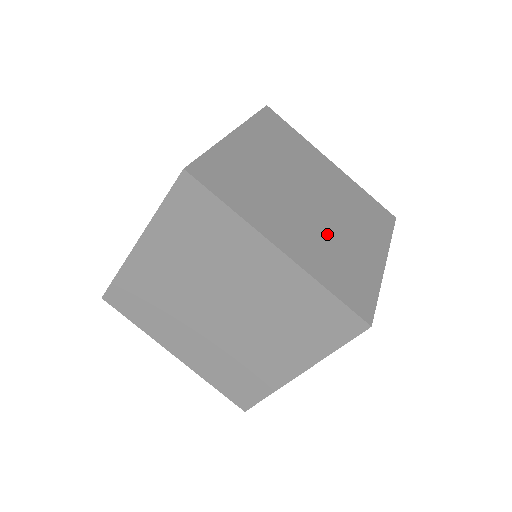
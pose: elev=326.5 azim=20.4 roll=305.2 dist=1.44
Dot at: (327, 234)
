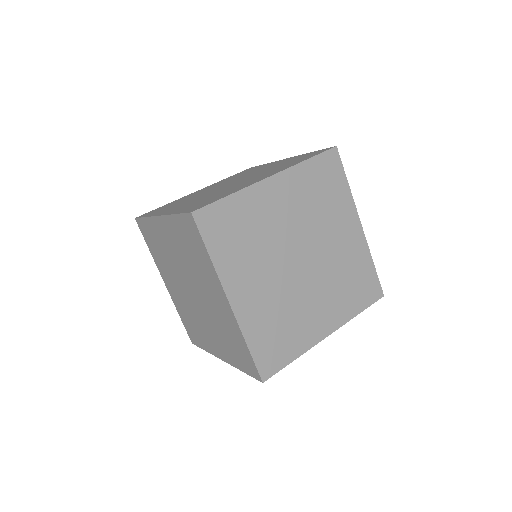
Dot at: (288, 298)
